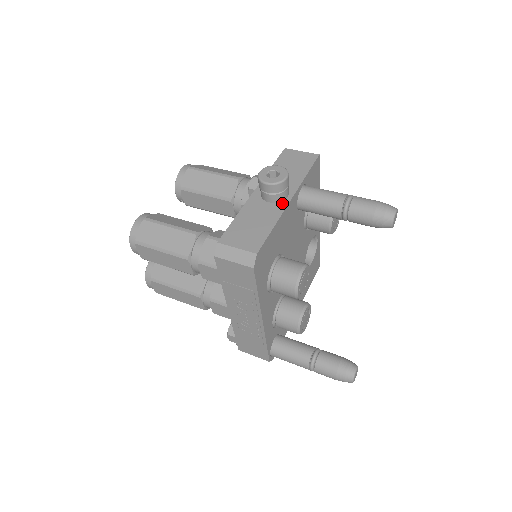
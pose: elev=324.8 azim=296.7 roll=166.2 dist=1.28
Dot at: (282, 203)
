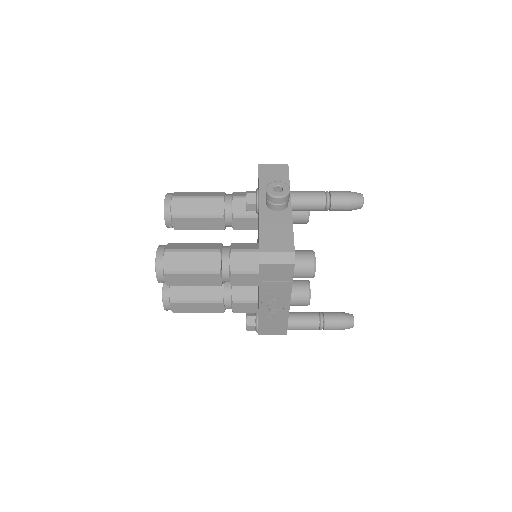
Dot at: (287, 209)
